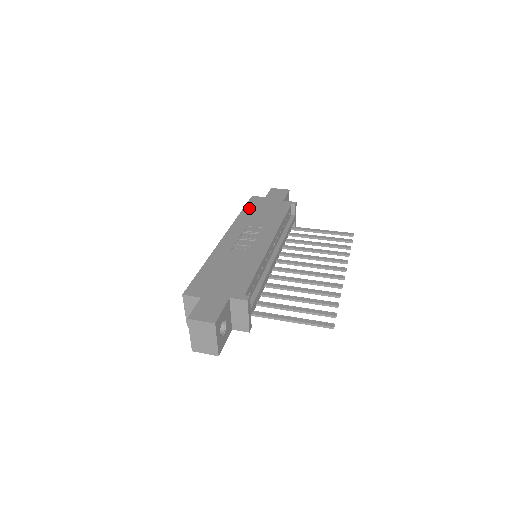
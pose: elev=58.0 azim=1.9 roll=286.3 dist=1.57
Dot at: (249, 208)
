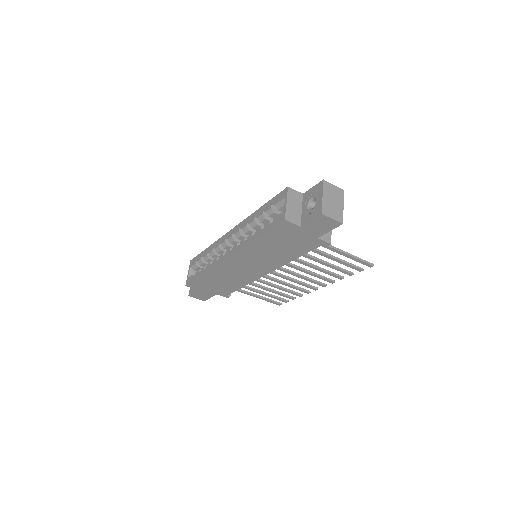
Dot at: occluded
